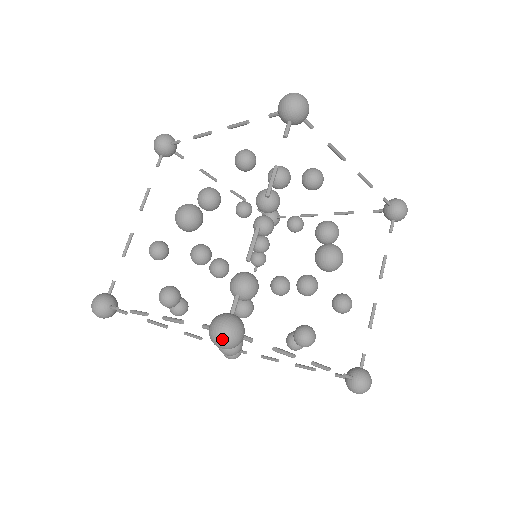
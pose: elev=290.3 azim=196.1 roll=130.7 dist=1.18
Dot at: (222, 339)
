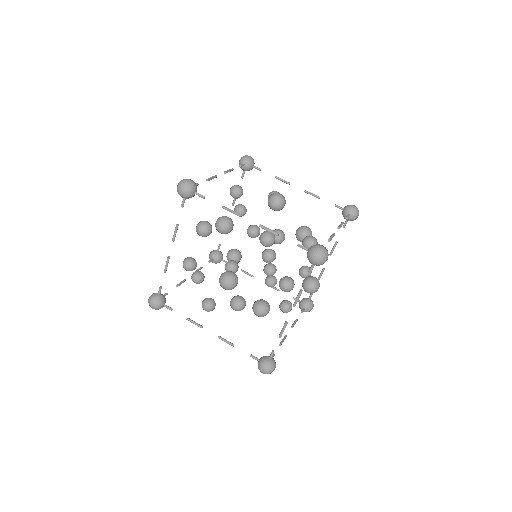
Dot at: occluded
